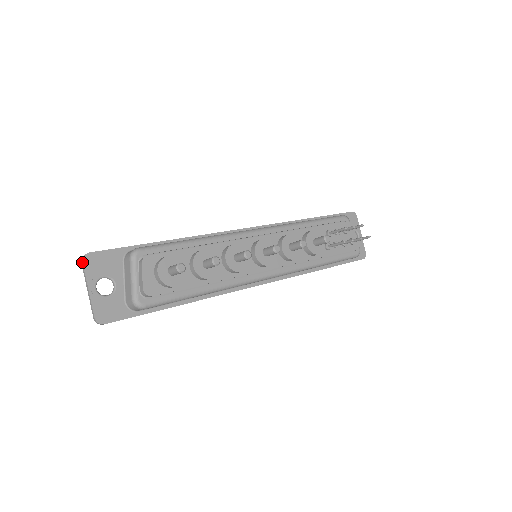
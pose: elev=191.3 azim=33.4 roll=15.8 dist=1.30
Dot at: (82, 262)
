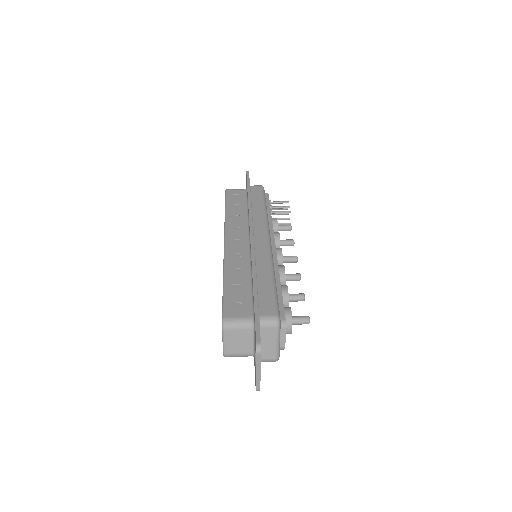
Dot at: occluded
